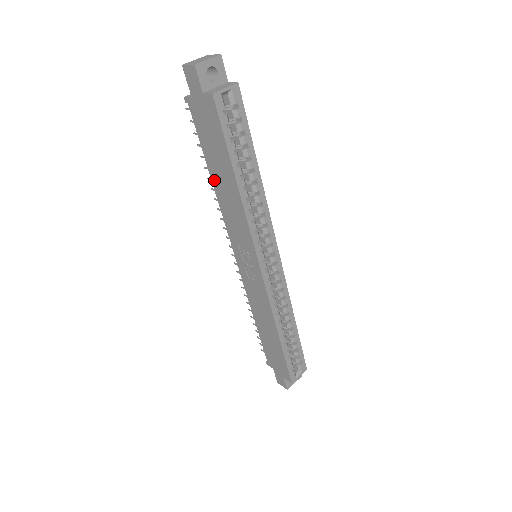
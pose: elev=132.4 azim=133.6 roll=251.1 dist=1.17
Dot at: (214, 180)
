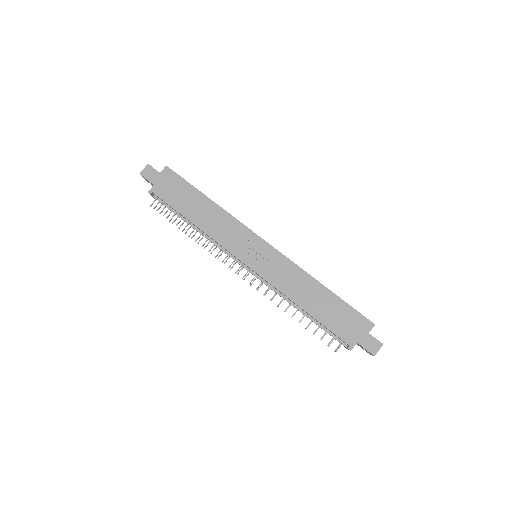
Dot at: (195, 221)
